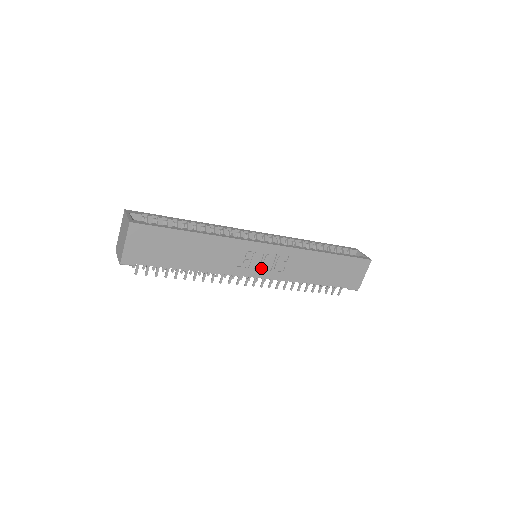
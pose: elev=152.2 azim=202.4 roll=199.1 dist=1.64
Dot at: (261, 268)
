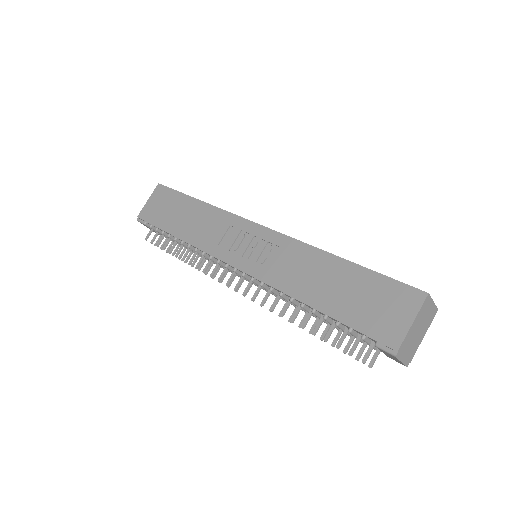
Dot at: (244, 256)
